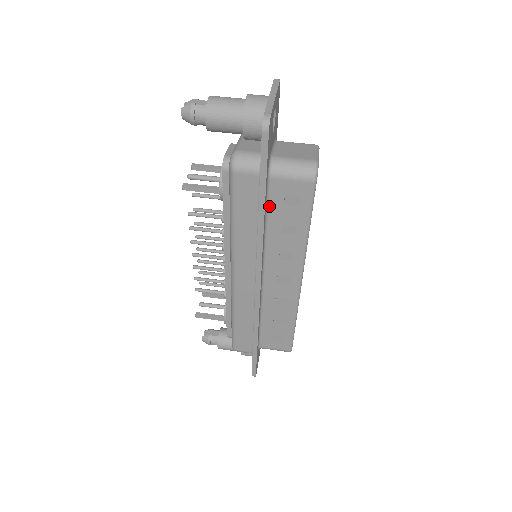
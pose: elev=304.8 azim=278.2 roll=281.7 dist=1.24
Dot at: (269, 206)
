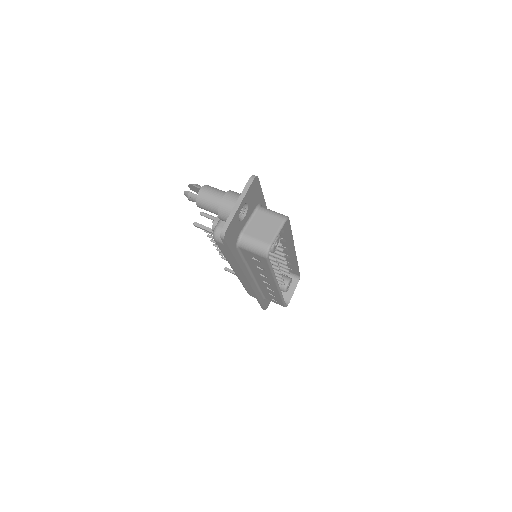
Dot at: (244, 256)
